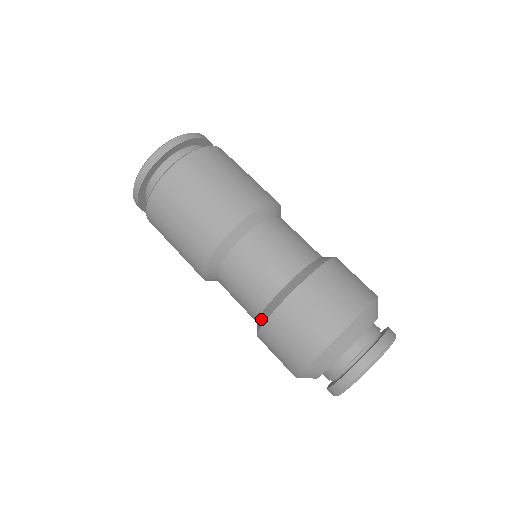
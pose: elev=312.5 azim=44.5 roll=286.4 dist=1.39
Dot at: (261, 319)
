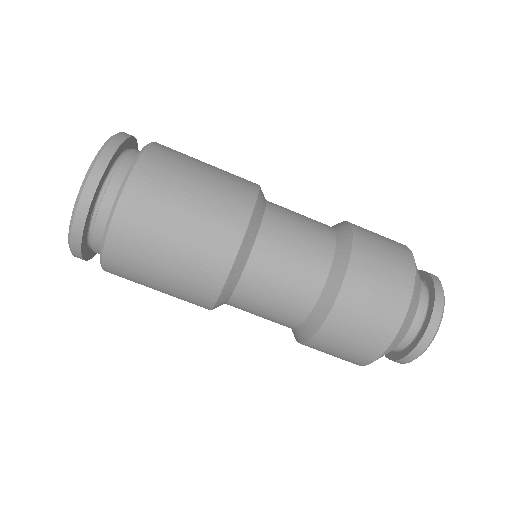
Dot at: (314, 321)
